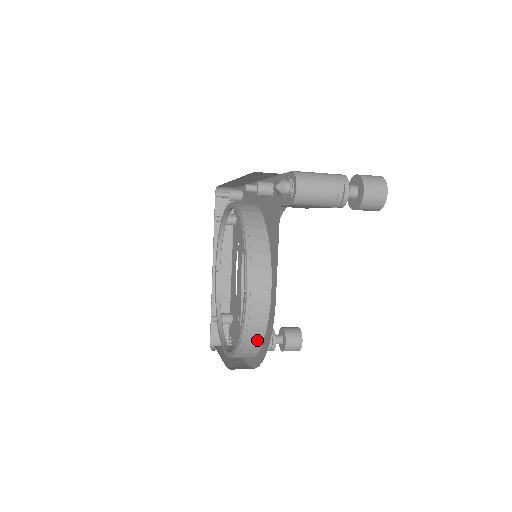
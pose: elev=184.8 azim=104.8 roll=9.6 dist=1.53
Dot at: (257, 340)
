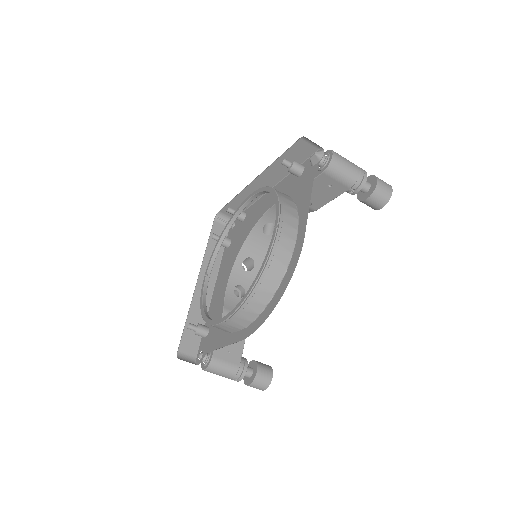
Dot at: (275, 282)
